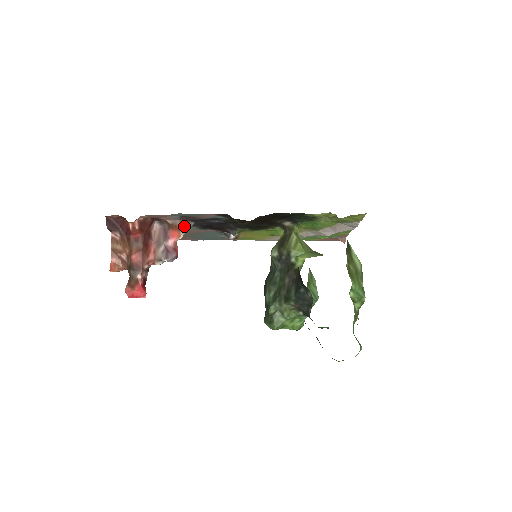
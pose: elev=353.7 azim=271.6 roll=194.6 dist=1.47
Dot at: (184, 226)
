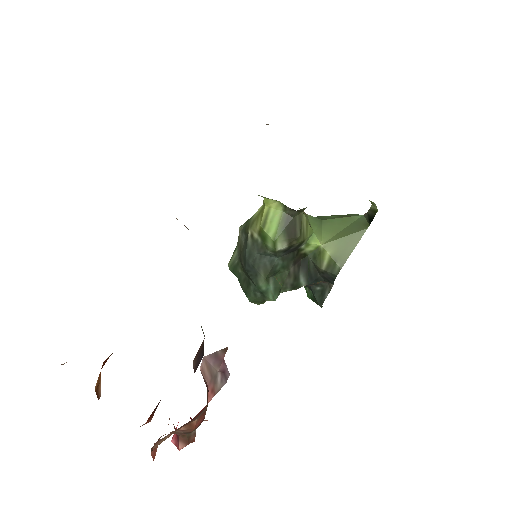
Dot at: occluded
